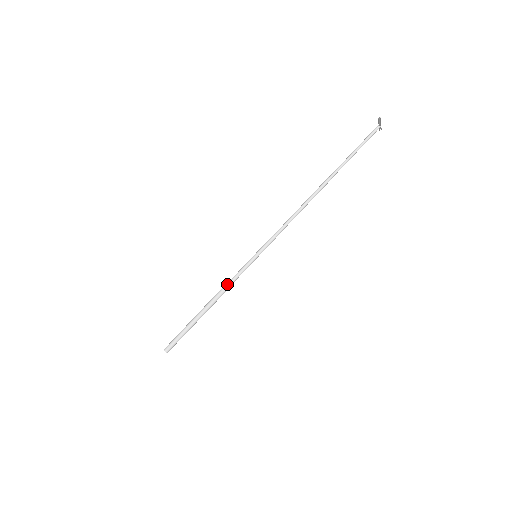
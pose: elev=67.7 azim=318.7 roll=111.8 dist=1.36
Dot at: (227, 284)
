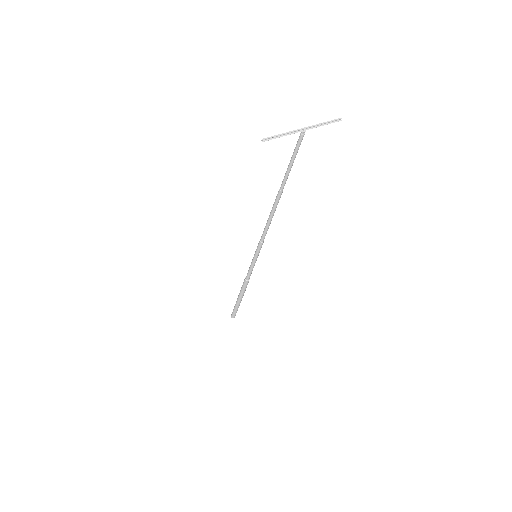
Dot at: (246, 276)
